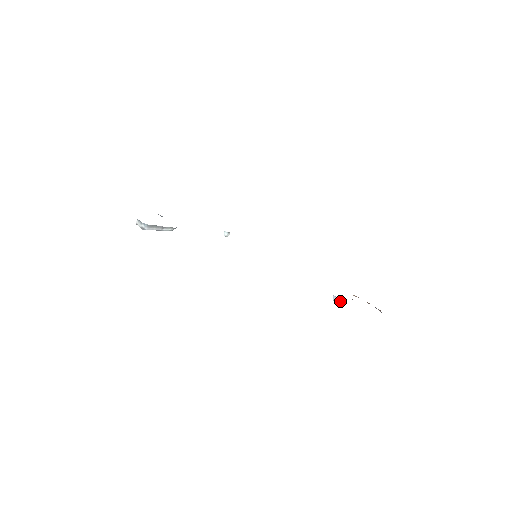
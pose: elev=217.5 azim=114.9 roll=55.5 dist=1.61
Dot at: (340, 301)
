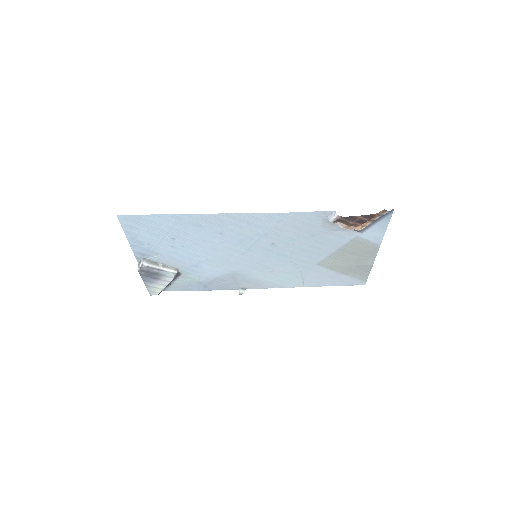
Dot at: (334, 214)
